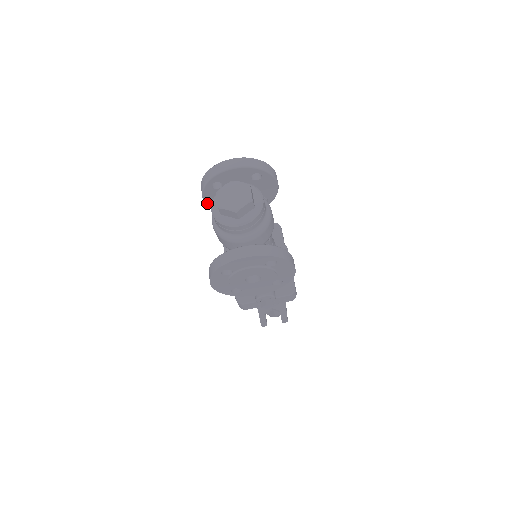
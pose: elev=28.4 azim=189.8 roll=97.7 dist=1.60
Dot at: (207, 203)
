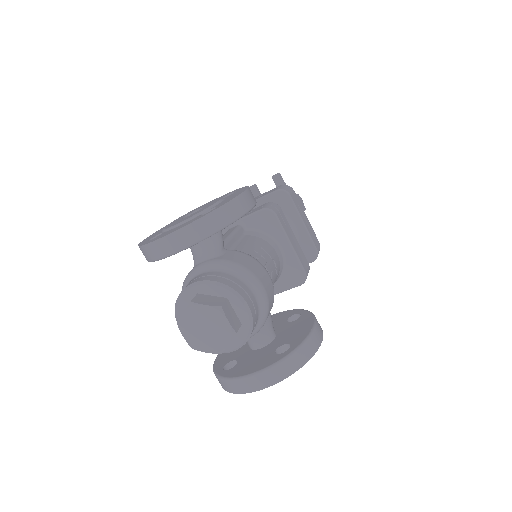
Dot at: occluded
